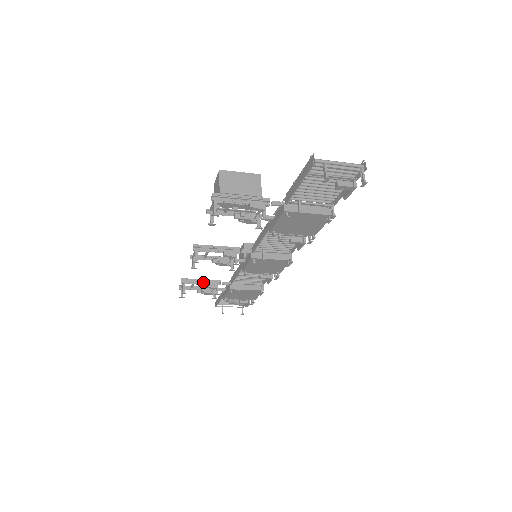
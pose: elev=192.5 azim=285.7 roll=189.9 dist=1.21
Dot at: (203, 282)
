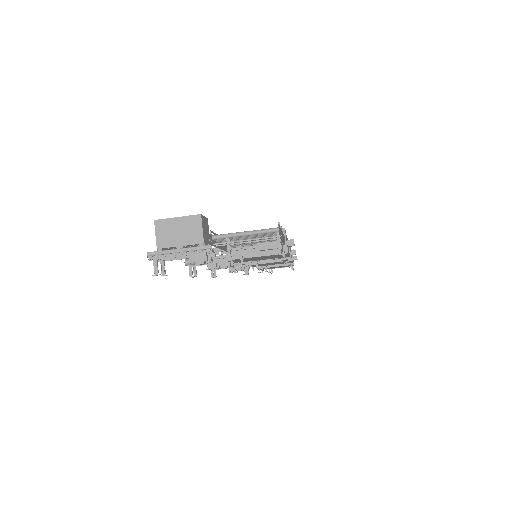
Dot at: occluded
